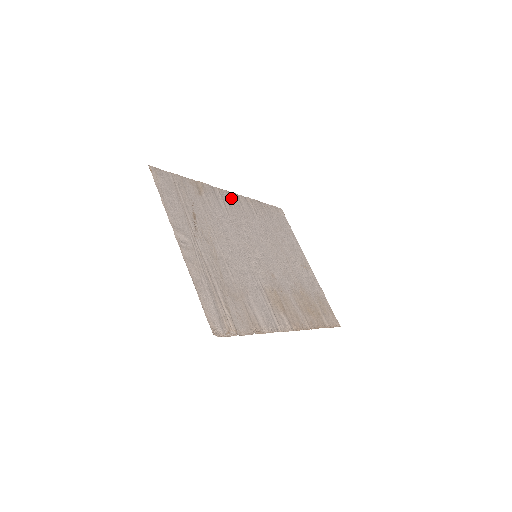
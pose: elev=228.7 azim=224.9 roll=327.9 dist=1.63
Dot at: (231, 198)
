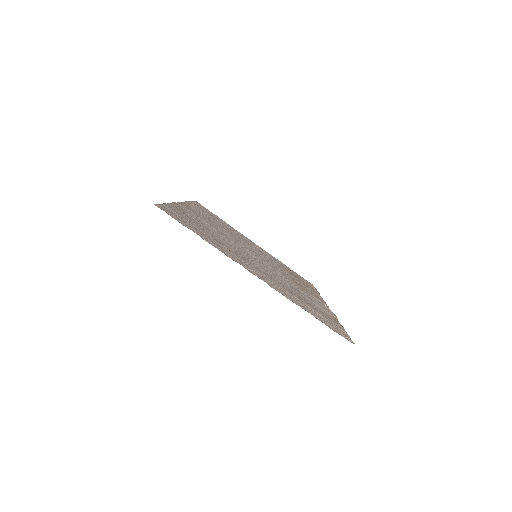
Dot at: (189, 208)
